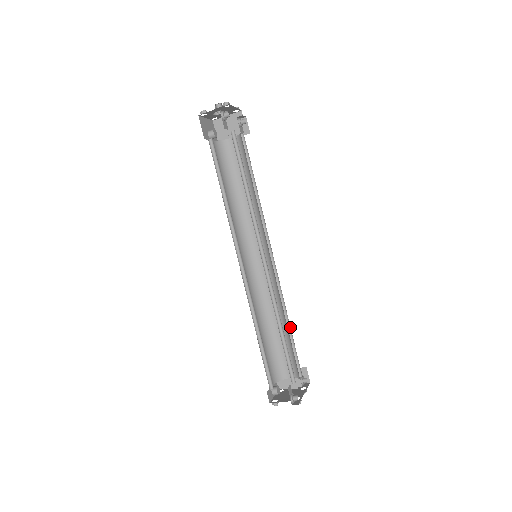
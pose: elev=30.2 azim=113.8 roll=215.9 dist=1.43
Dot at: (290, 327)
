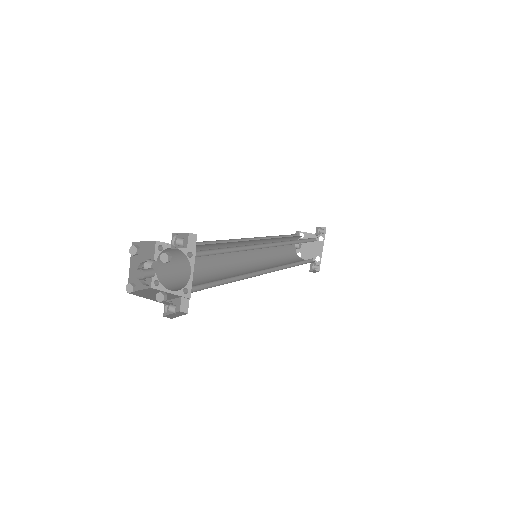
Dot at: occluded
